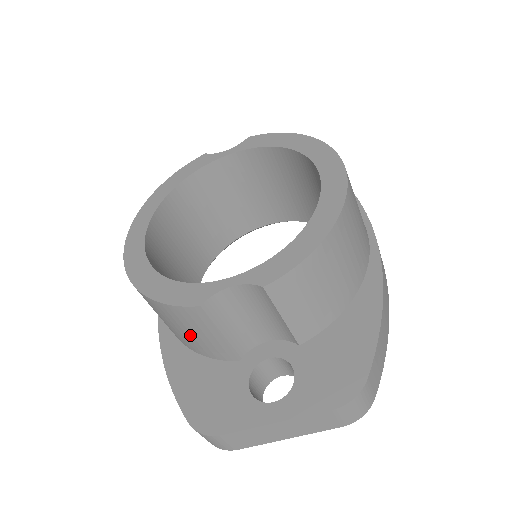
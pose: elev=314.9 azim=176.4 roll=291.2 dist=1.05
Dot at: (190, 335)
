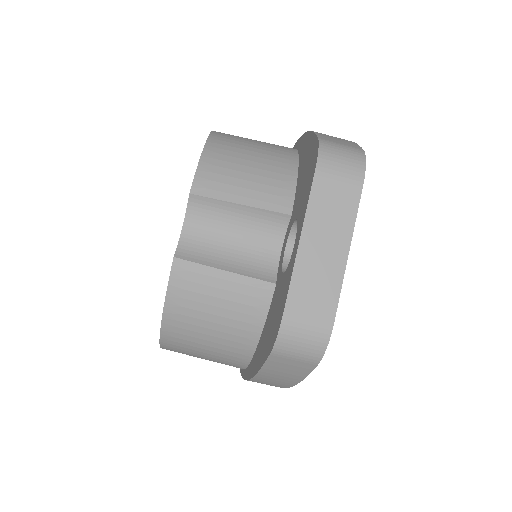
Dot at: (221, 311)
